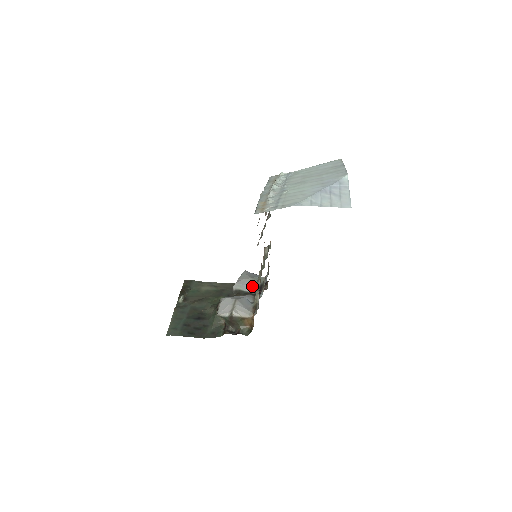
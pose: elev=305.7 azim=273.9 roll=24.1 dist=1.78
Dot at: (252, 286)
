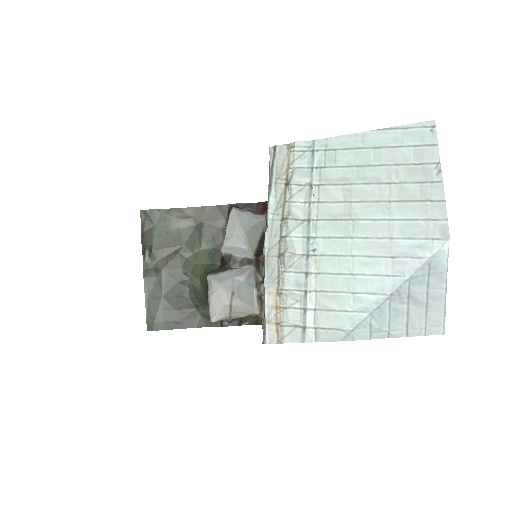
Dot at: (249, 248)
